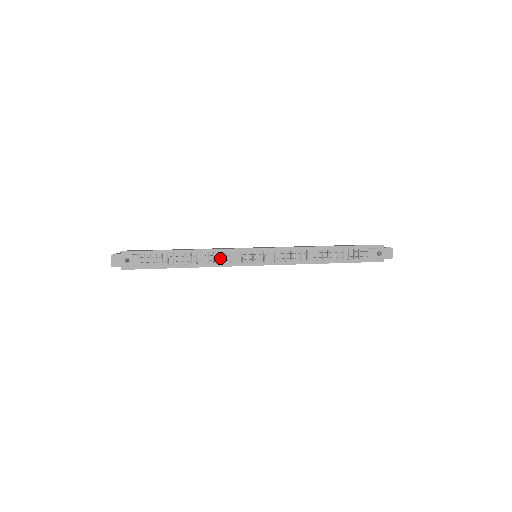
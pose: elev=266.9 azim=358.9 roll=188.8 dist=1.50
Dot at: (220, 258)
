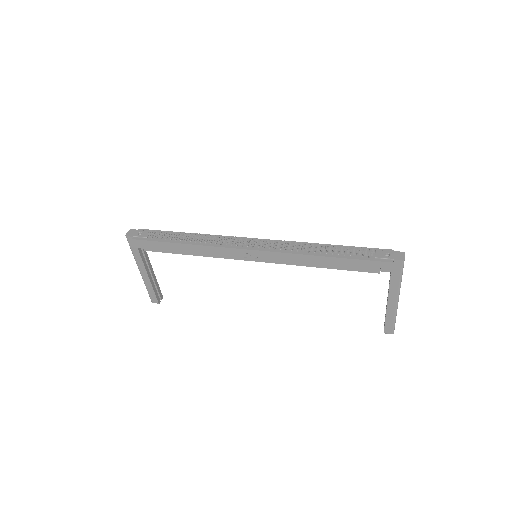
Dot at: (218, 241)
